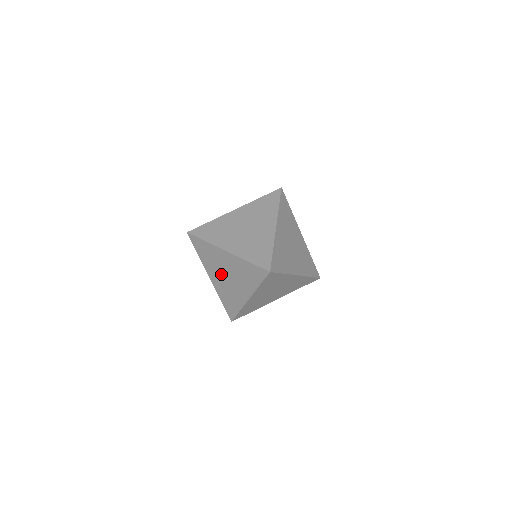
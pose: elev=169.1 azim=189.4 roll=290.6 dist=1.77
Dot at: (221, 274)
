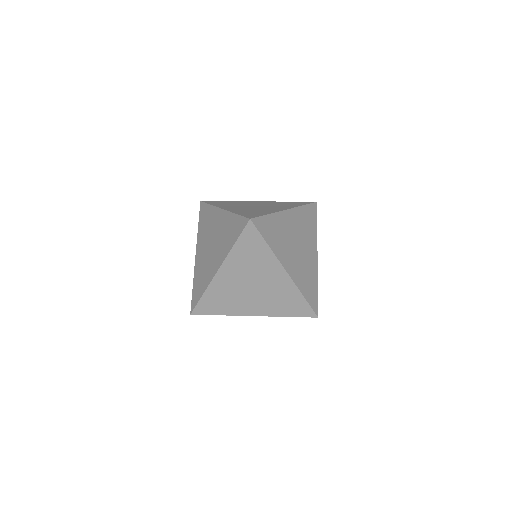
Dot at: (207, 244)
